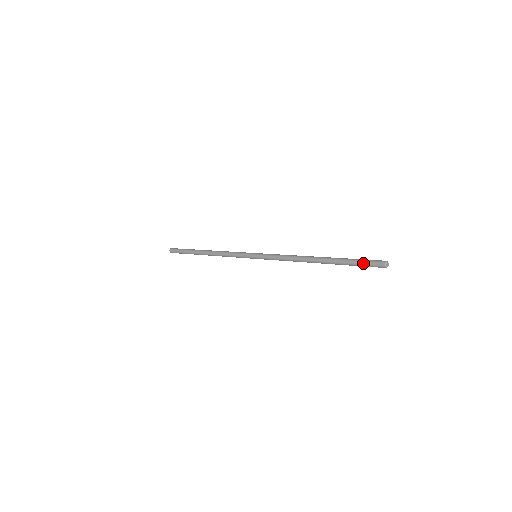
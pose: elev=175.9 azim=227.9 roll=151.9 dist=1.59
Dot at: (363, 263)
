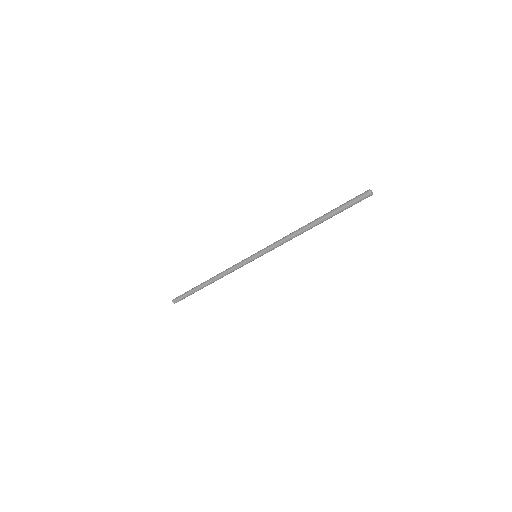
Dot at: (351, 199)
